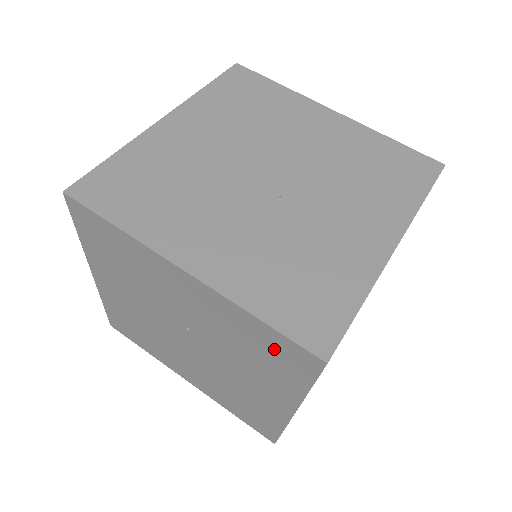
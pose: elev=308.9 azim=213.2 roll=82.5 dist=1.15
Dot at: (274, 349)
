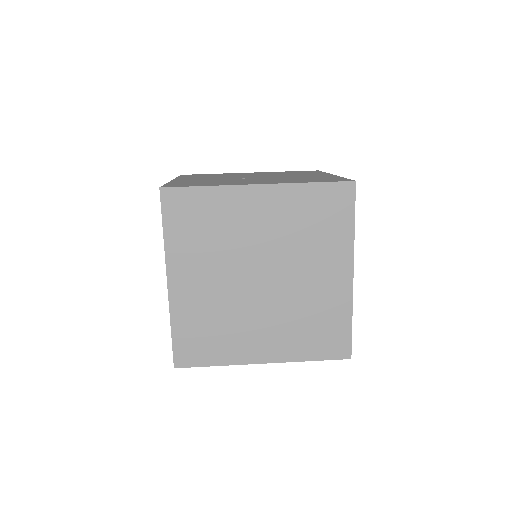
Dot at: occluded
